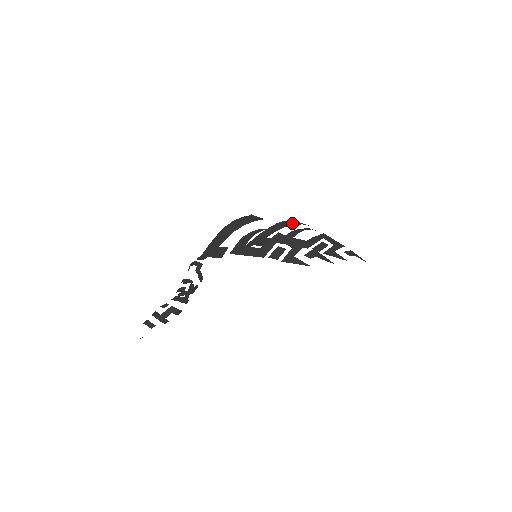
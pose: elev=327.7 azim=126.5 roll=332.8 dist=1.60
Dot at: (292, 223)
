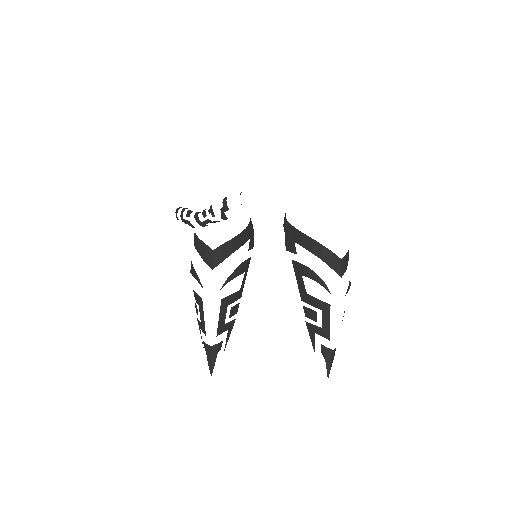
Dot at: (325, 256)
